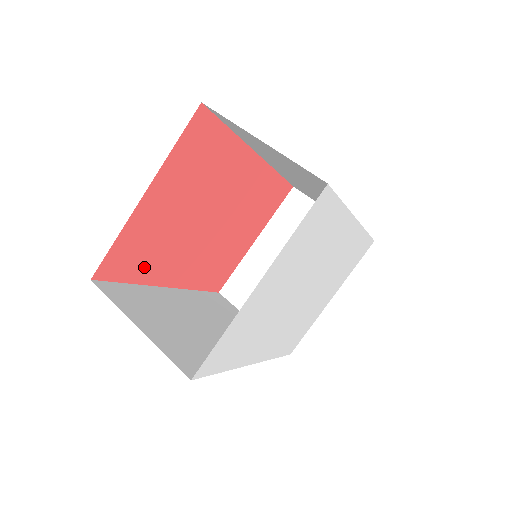
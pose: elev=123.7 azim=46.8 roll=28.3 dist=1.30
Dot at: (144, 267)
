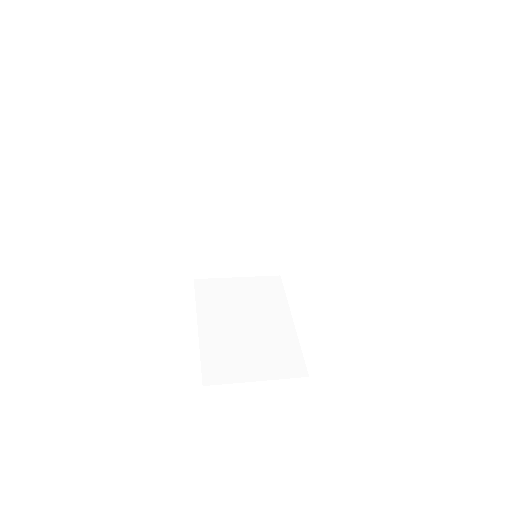
Dot at: occluded
